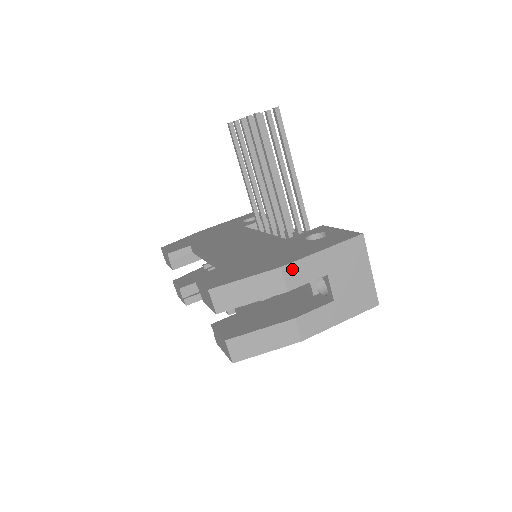
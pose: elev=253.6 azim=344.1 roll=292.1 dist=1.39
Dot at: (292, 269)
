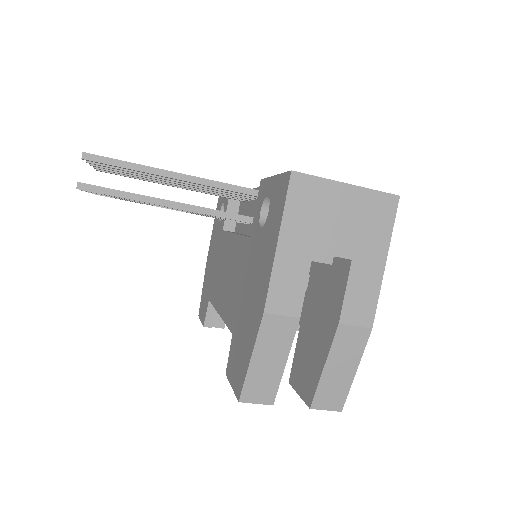
Dot at: (275, 299)
